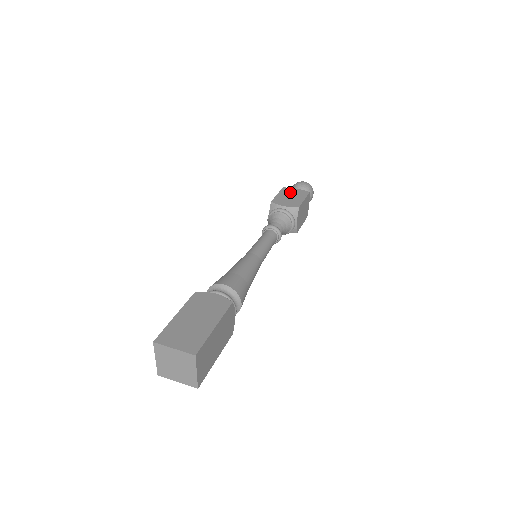
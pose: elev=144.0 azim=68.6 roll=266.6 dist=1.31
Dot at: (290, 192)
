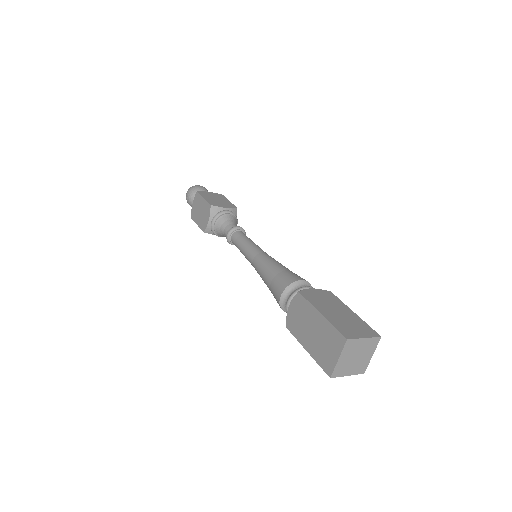
Dot at: (210, 195)
